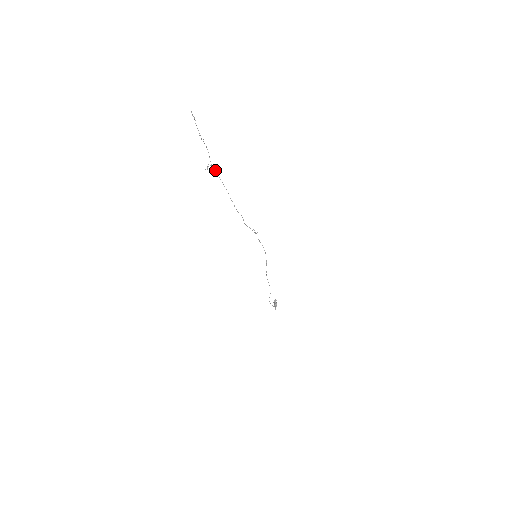
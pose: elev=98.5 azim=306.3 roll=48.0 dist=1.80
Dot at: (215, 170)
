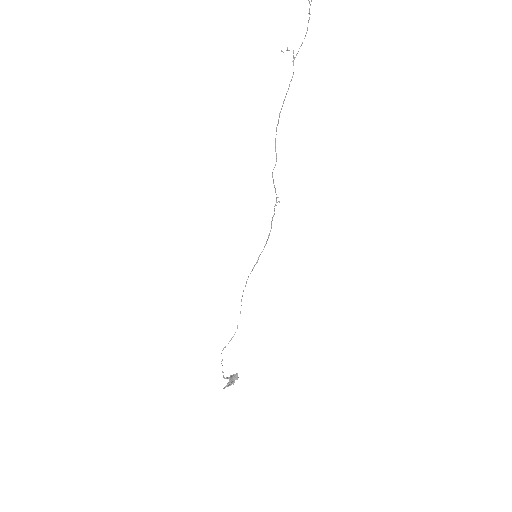
Dot at: occluded
